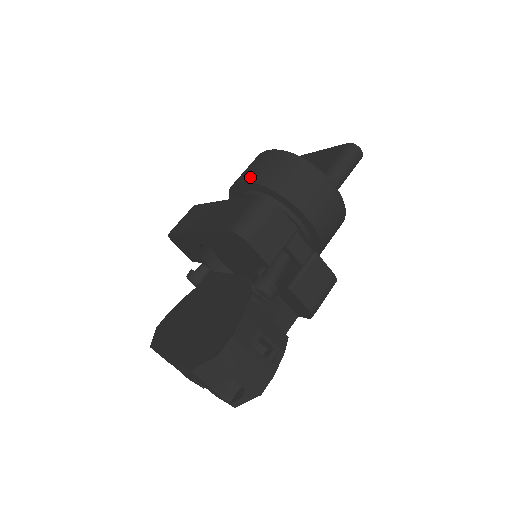
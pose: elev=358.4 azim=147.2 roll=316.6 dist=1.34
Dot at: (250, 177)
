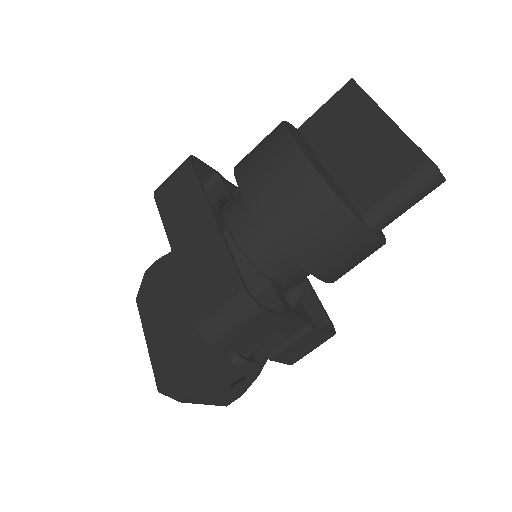
Dot at: (255, 199)
